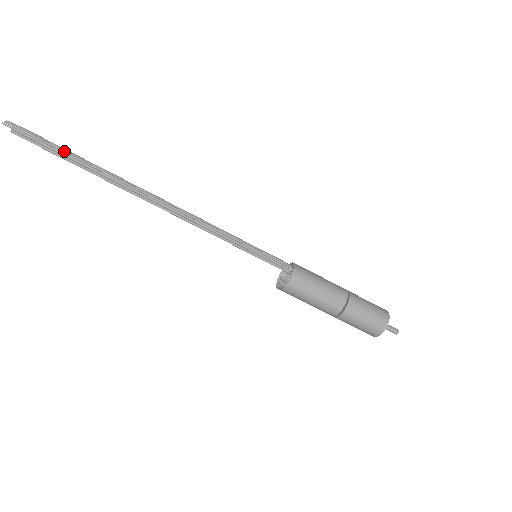
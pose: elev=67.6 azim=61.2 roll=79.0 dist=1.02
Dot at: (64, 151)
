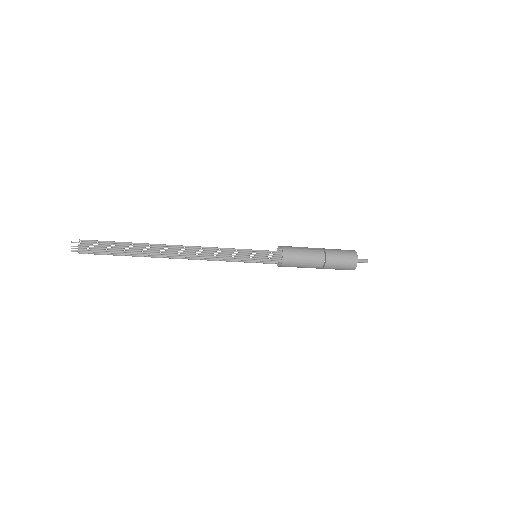
Dot at: (113, 254)
